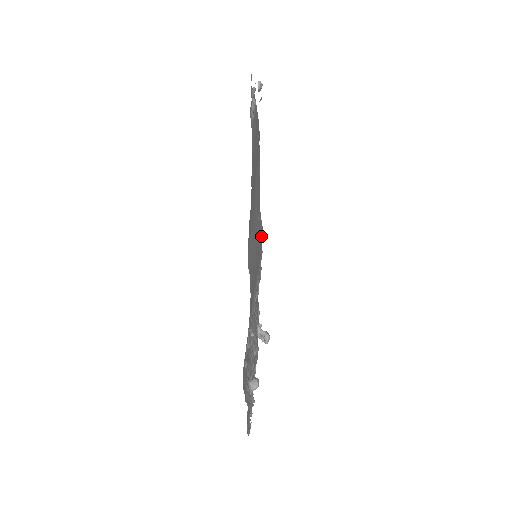
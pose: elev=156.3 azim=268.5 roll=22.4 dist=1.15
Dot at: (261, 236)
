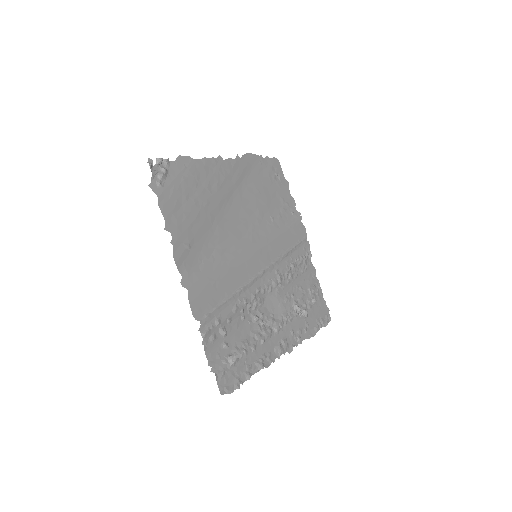
Dot at: (290, 229)
